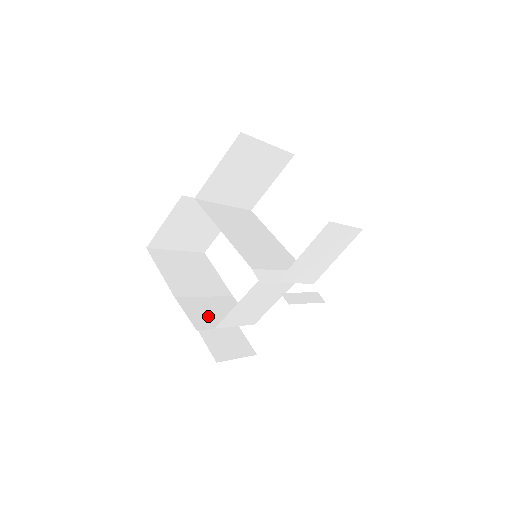
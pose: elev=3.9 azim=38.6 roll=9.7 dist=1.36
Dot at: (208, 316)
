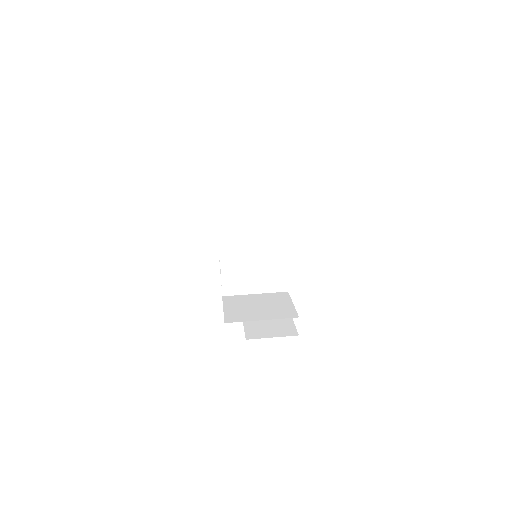
Dot at: occluded
